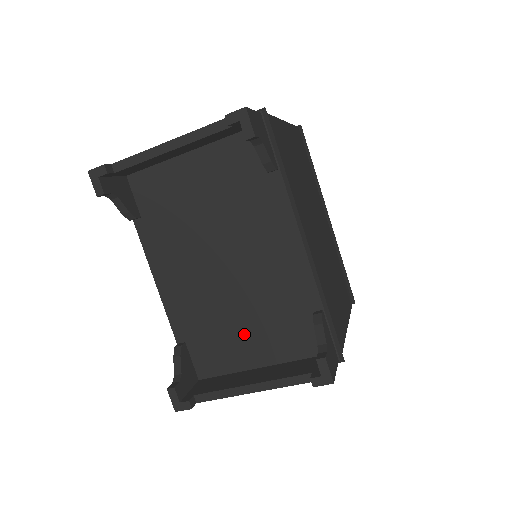
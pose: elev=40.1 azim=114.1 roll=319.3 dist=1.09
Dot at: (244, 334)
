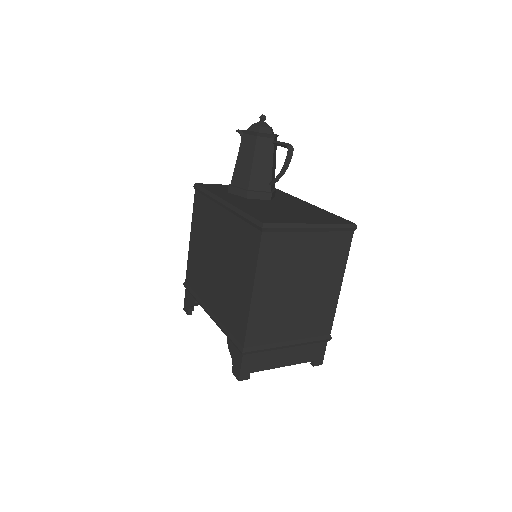
Dot at: occluded
